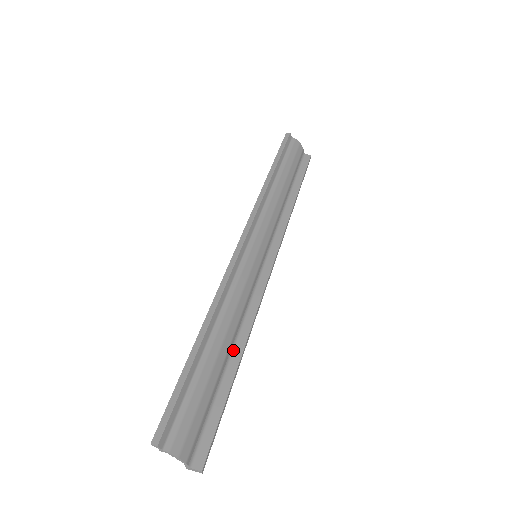
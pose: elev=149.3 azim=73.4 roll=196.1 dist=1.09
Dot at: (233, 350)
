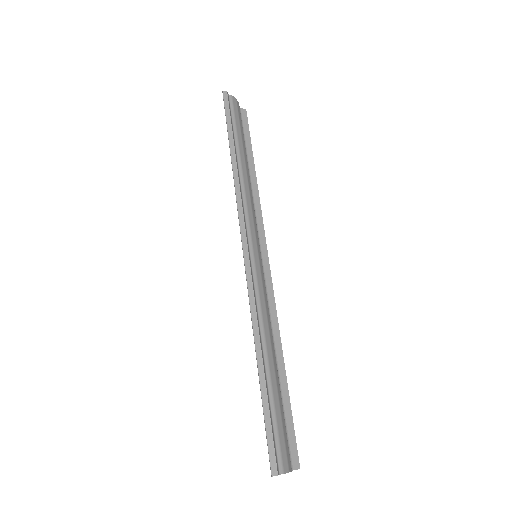
Dot at: (276, 357)
